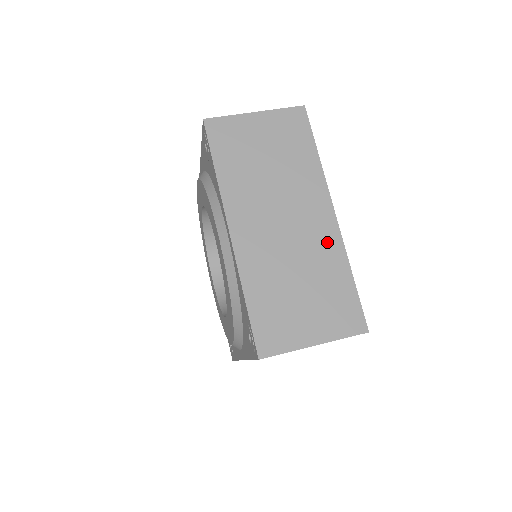
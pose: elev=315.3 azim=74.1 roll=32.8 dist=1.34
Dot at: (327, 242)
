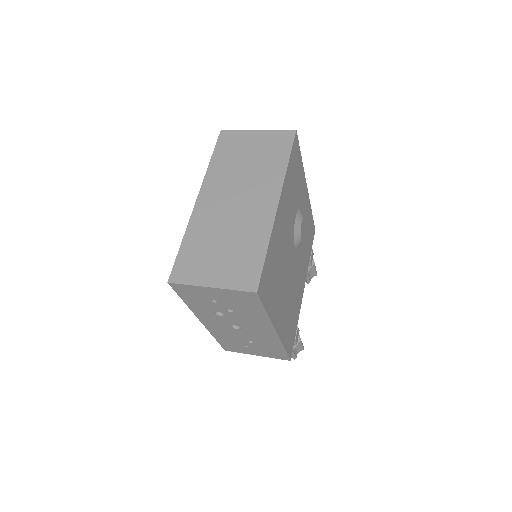
Dot at: (261, 221)
